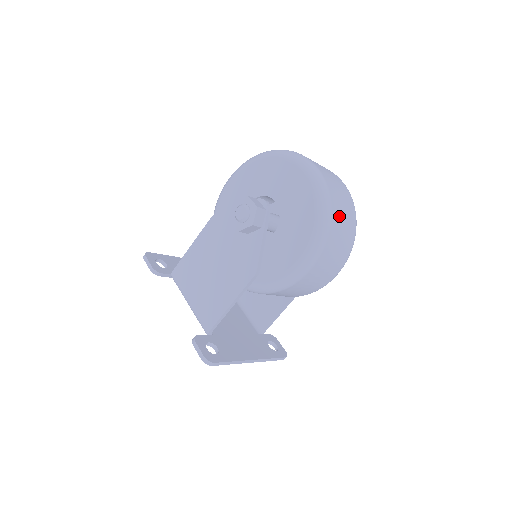
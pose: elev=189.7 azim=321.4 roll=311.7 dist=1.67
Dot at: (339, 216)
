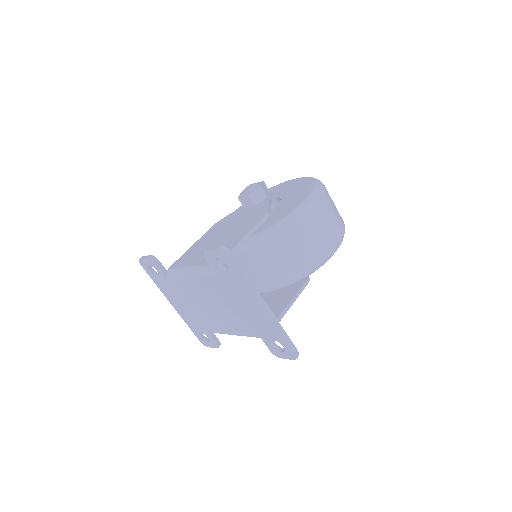
Dot at: occluded
